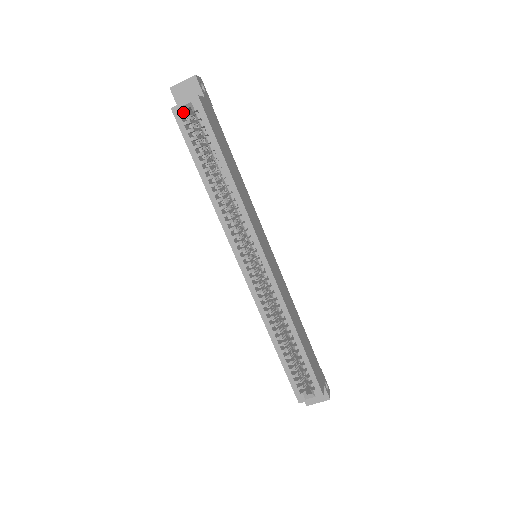
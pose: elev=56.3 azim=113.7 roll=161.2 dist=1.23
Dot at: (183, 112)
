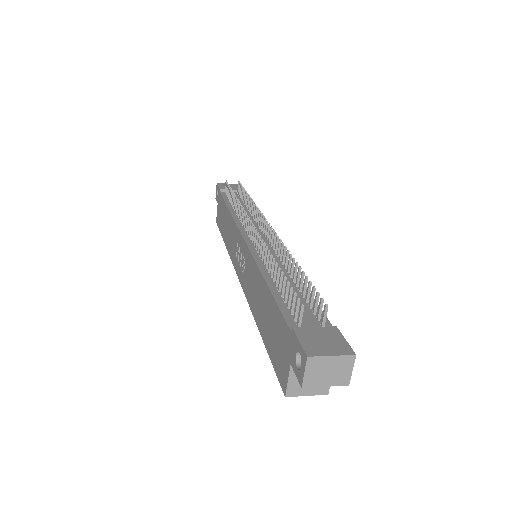
Dot at: occluded
